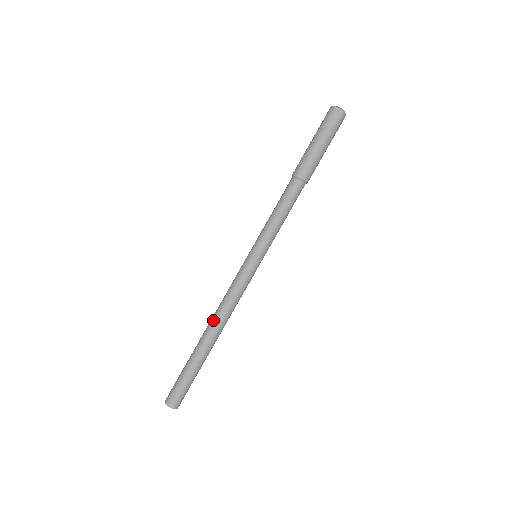
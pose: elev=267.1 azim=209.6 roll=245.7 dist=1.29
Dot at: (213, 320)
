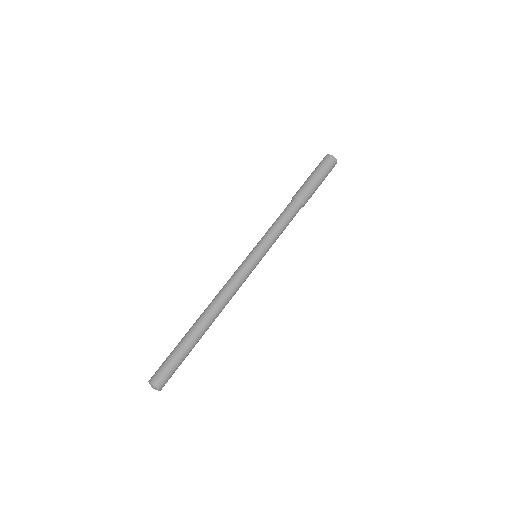
Dot at: (209, 305)
